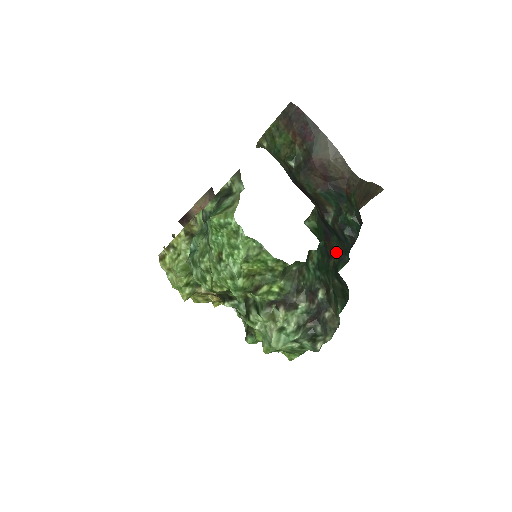
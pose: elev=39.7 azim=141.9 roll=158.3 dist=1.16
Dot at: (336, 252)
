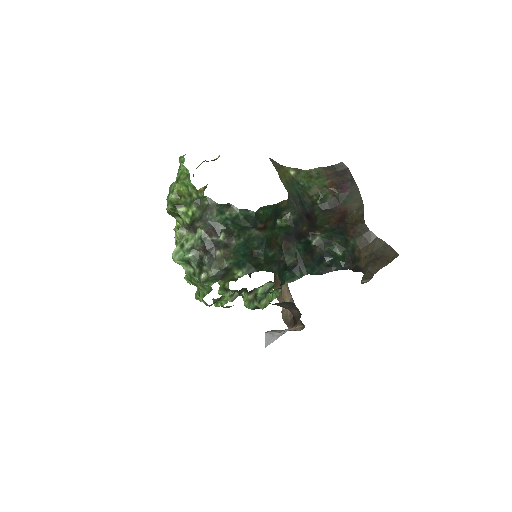
Dot at: (291, 254)
